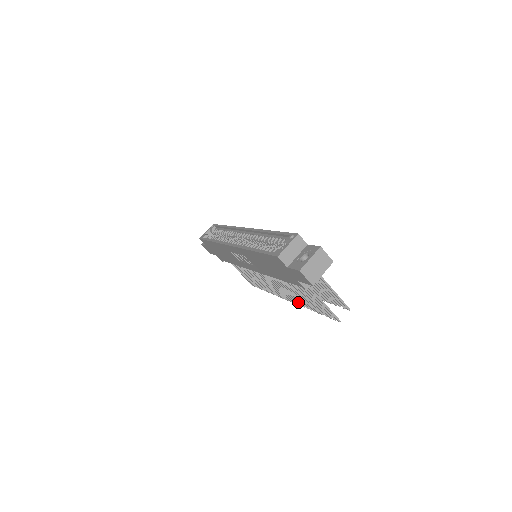
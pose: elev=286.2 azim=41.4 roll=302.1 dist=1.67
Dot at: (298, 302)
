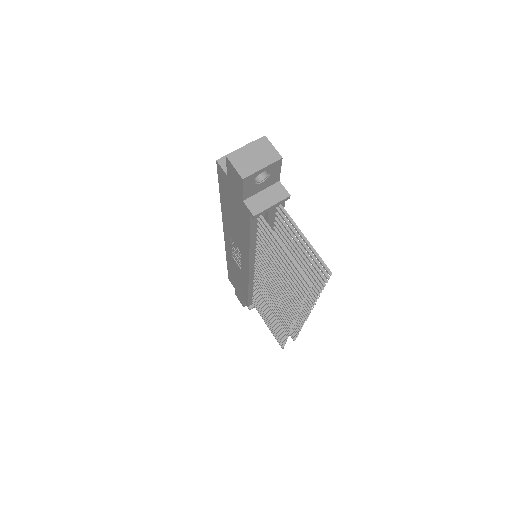
Dot at: (292, 310)
